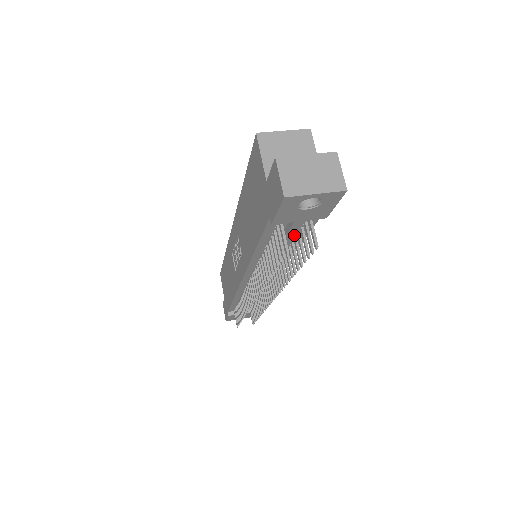
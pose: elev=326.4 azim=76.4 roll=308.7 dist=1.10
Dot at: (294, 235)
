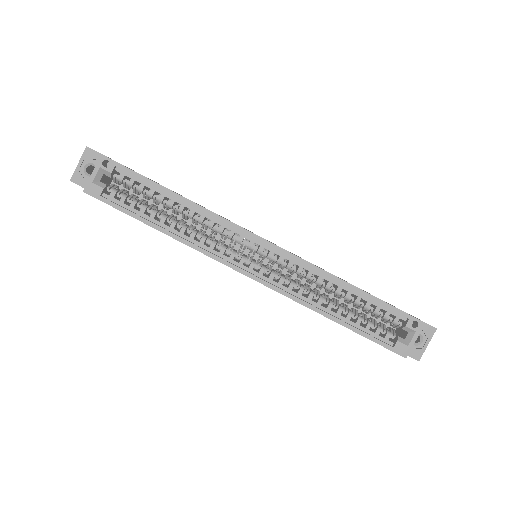
Dot at: occluded
